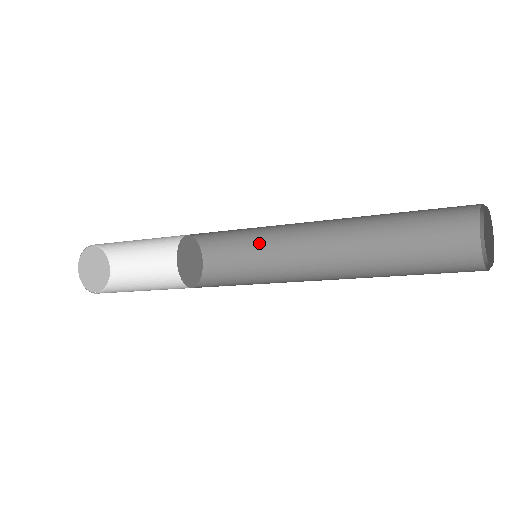
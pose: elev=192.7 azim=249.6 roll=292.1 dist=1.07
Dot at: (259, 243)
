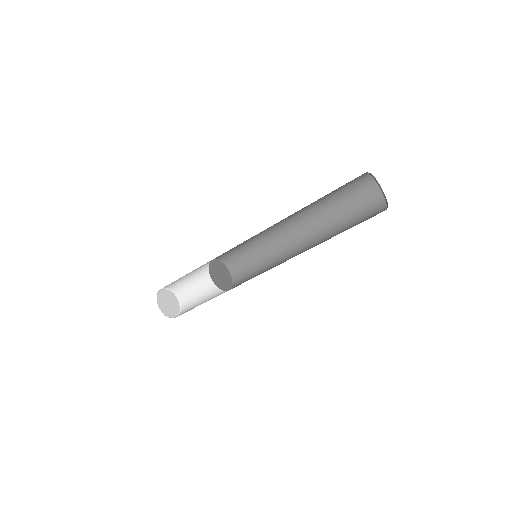
Dot at: (265, 269)
